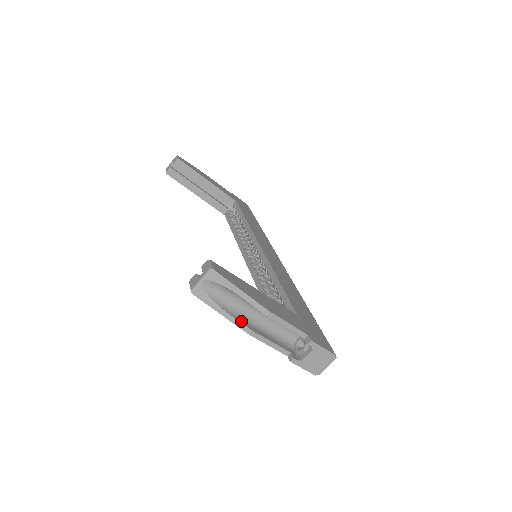
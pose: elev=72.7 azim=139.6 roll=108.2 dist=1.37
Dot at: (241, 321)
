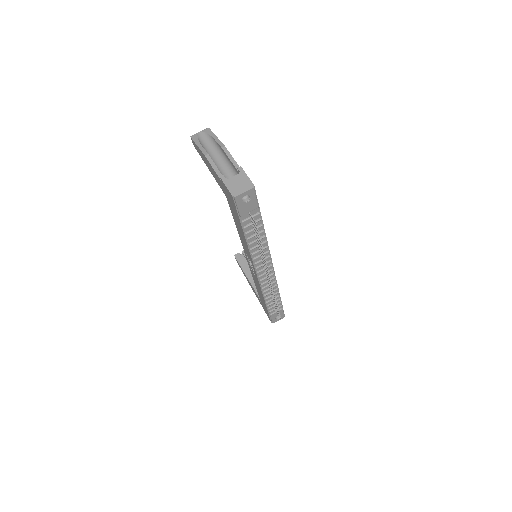
Dot at: (206, 152)
